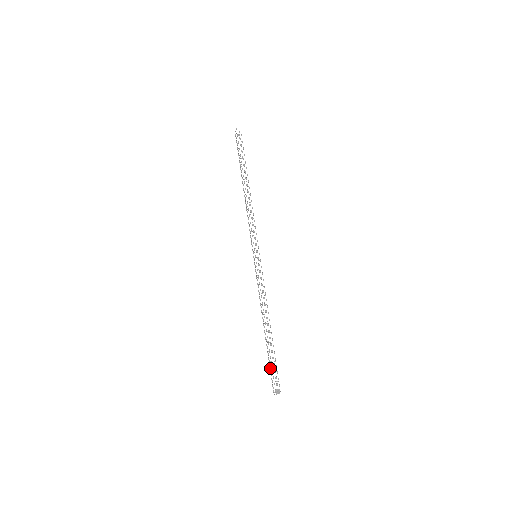
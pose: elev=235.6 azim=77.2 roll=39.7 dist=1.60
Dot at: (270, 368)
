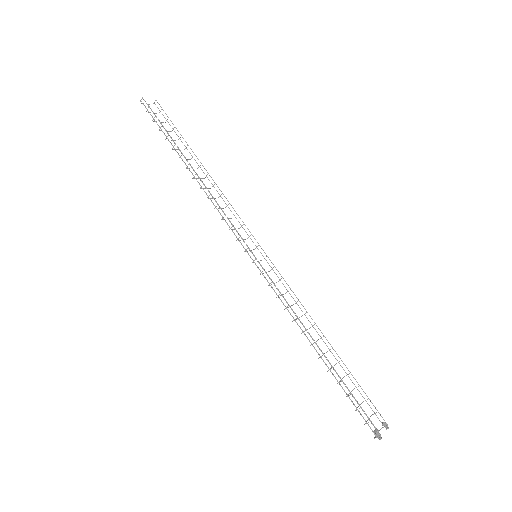
Dot at: occluded
